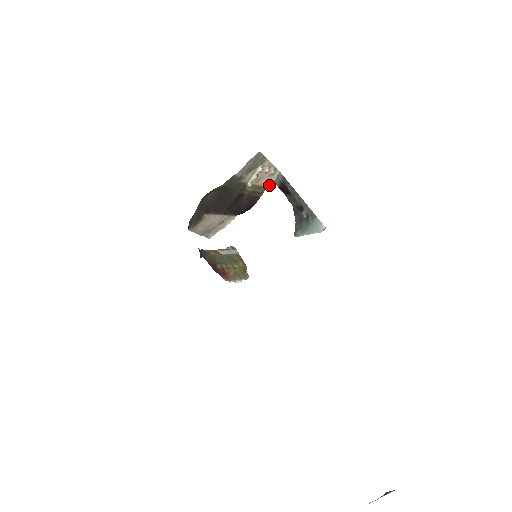
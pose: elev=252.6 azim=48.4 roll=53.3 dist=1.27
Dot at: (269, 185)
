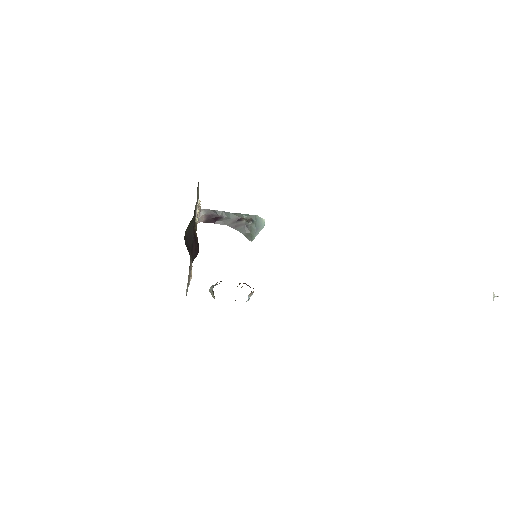
Dot at: occluded
